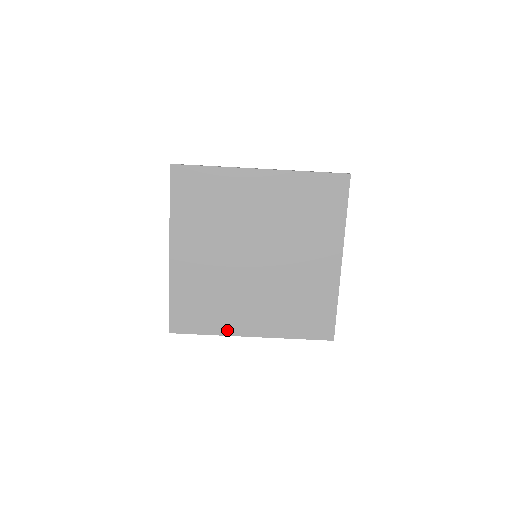
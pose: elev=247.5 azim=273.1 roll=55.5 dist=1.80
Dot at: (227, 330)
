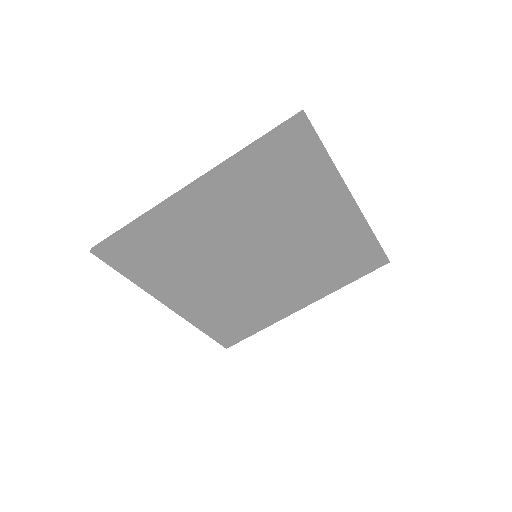
Dot at: (277, 317)
